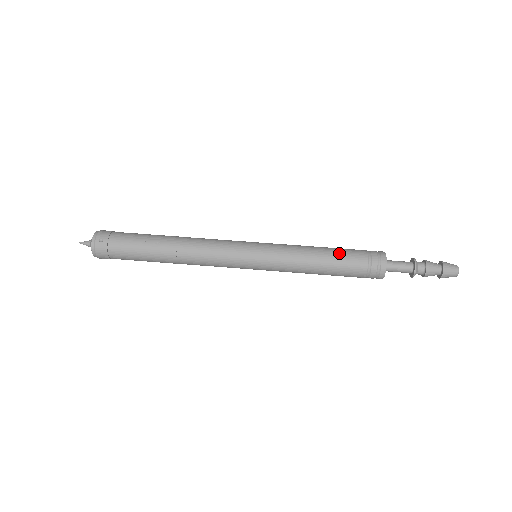
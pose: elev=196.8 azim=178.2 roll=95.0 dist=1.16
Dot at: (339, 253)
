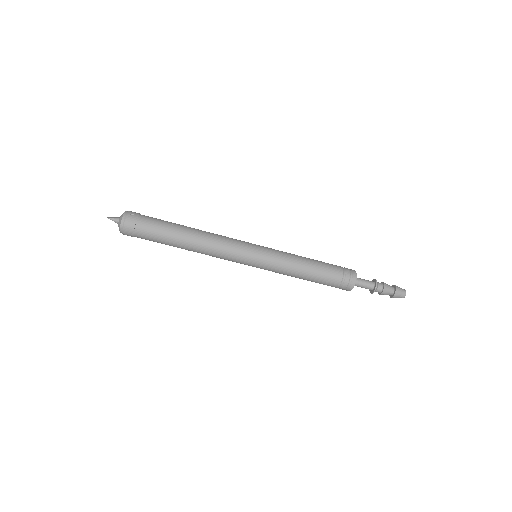
Dot at: (322, 262)
